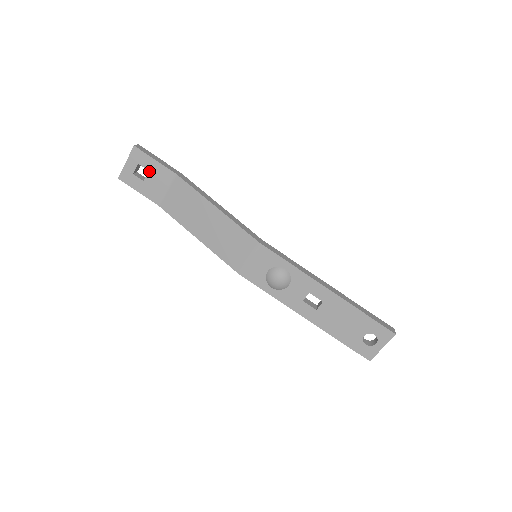
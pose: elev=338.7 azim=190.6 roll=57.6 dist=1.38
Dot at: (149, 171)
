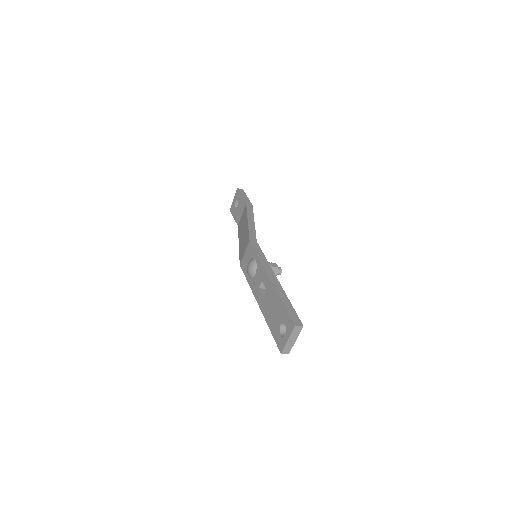
Dot at: (239, 203)
